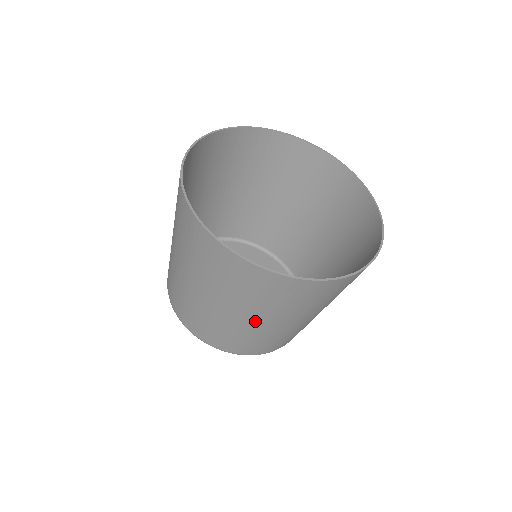
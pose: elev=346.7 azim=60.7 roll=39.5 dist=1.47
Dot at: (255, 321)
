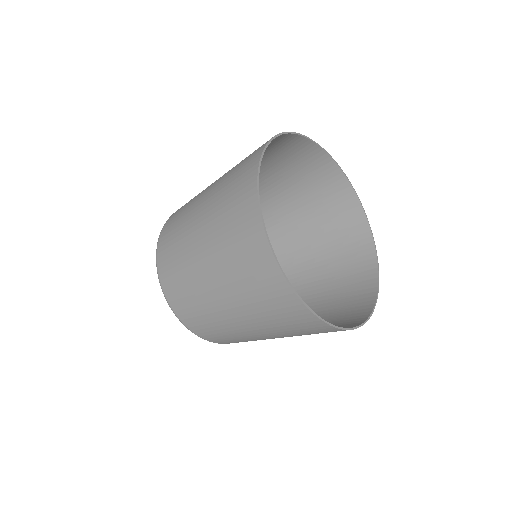
Dot at: occluded
